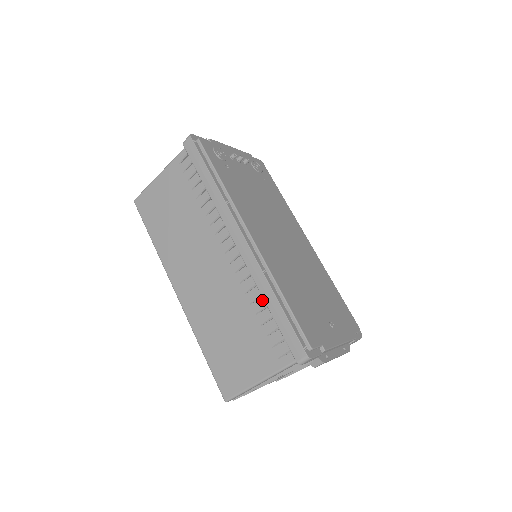
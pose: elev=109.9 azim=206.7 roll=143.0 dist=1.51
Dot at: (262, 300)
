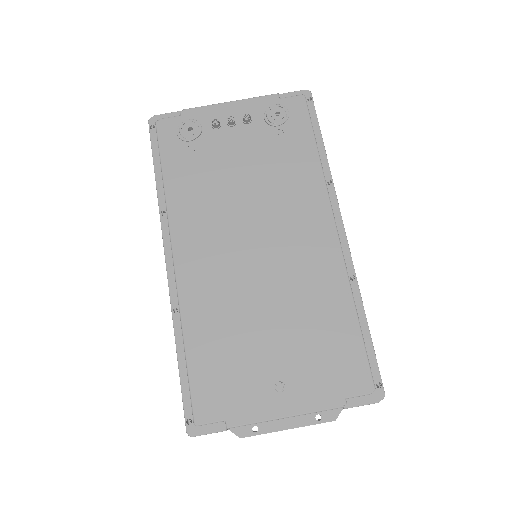
Dot at: occluded
